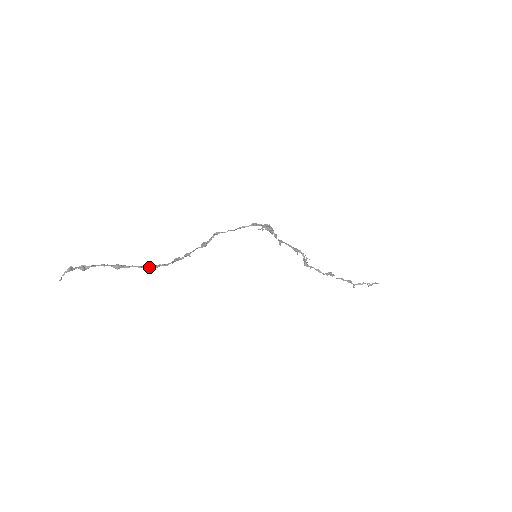
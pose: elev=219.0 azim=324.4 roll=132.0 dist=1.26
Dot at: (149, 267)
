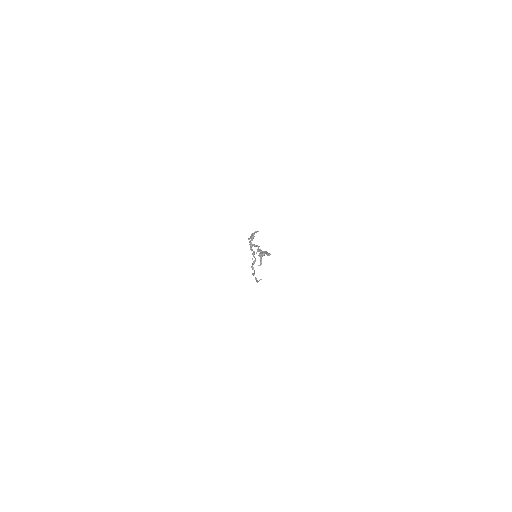
Dot at: (267, 255)
